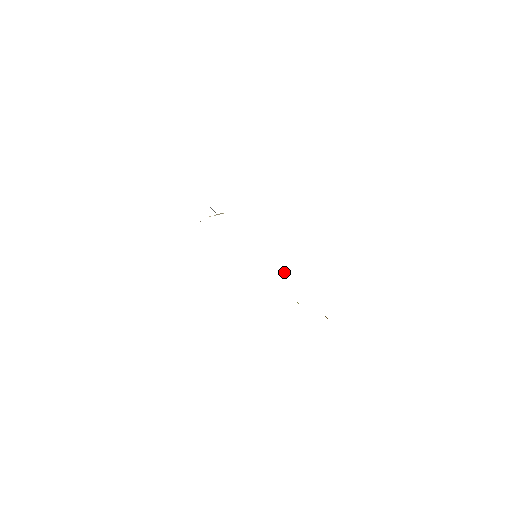
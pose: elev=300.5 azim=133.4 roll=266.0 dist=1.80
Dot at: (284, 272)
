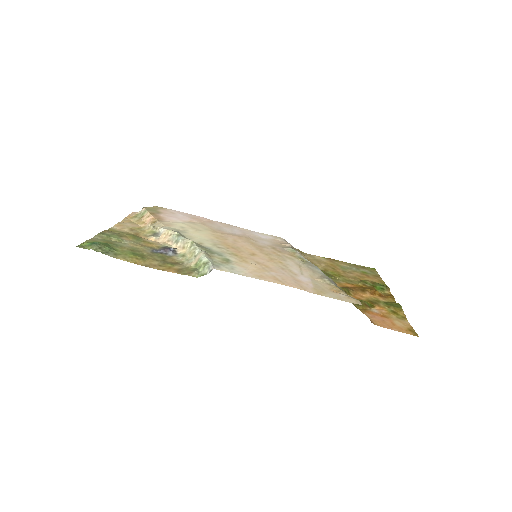
Dot at: (302, 263)
